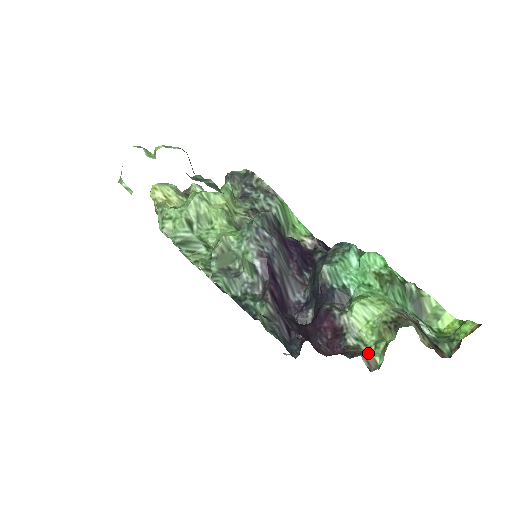
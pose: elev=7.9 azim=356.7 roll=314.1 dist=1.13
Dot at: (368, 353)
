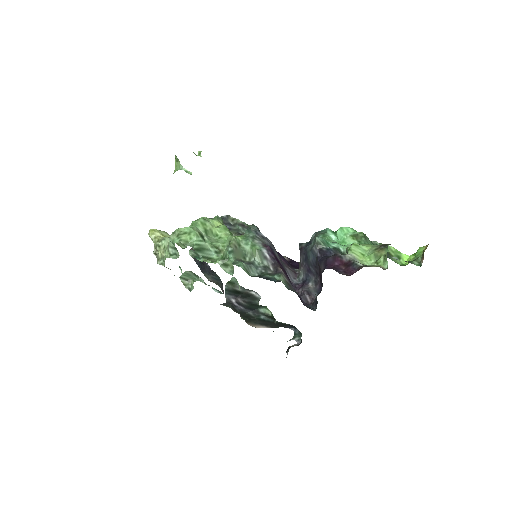
Dot at: (375, 266)
